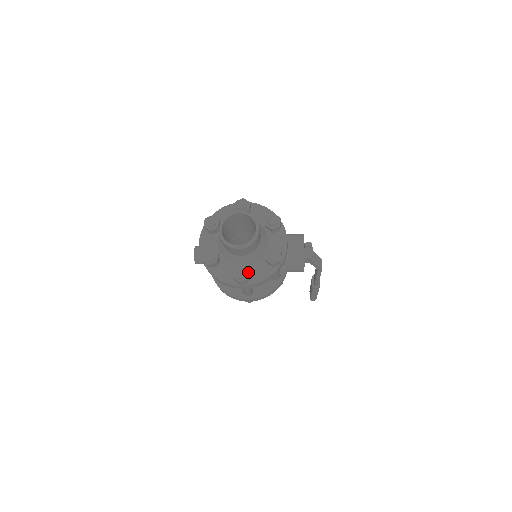
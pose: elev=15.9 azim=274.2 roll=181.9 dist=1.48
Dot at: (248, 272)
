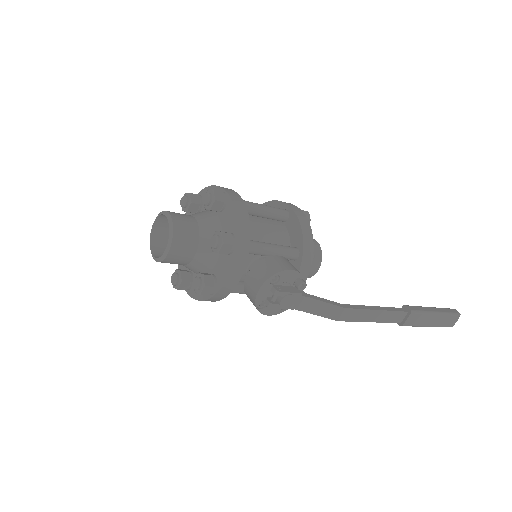
Dot at: (180, 282)
